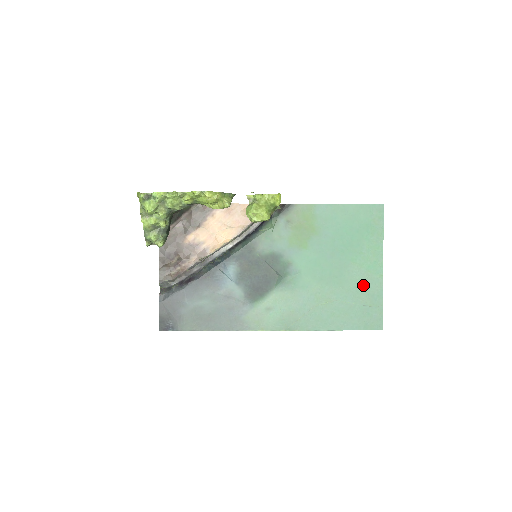
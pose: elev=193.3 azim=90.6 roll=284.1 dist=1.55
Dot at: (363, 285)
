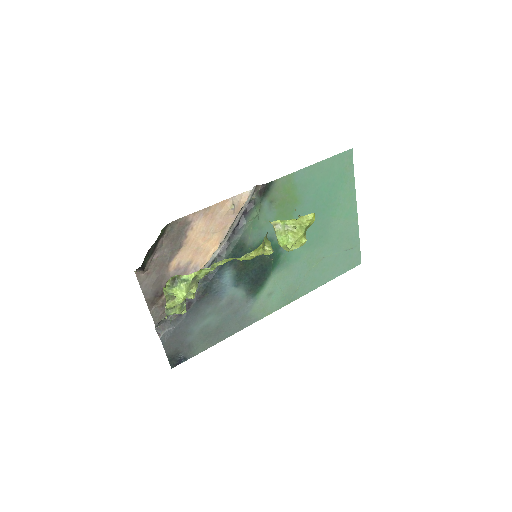
Dot at: (344, 233)
